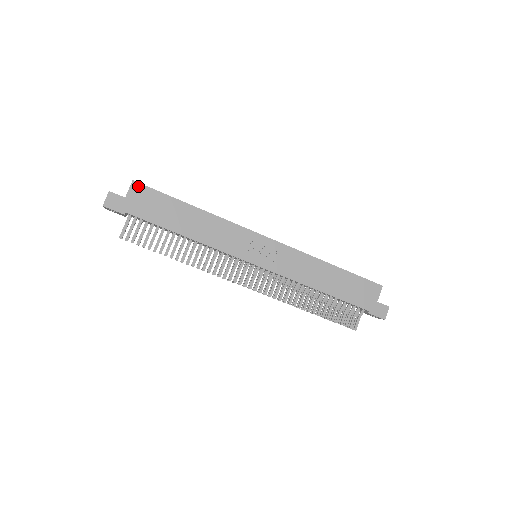
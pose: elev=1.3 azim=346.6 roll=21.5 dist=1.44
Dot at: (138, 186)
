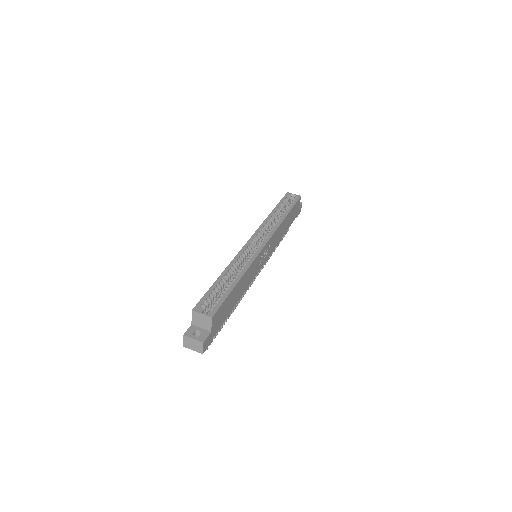
Dot at: (215, 316)
